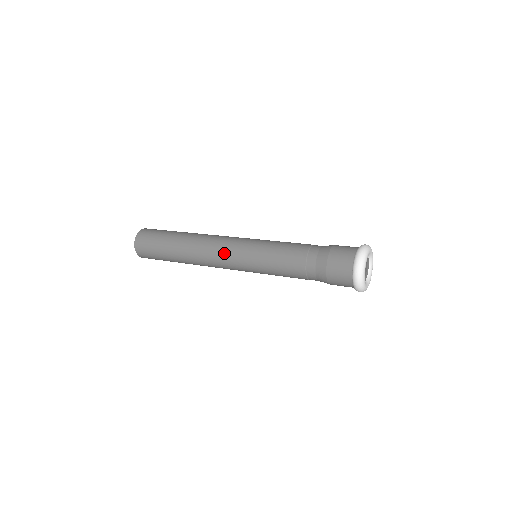
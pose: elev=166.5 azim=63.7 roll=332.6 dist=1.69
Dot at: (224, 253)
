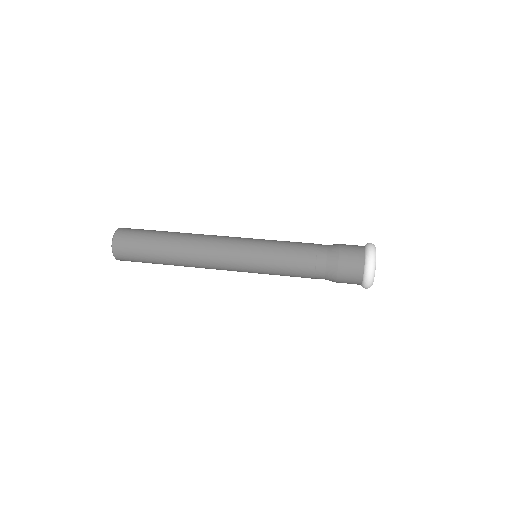
Dot at: (225, 263)
